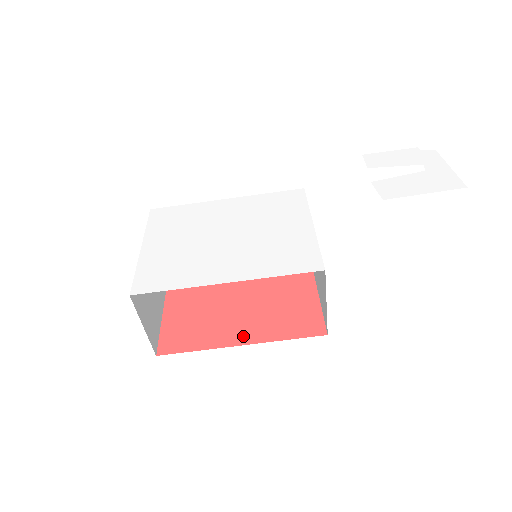
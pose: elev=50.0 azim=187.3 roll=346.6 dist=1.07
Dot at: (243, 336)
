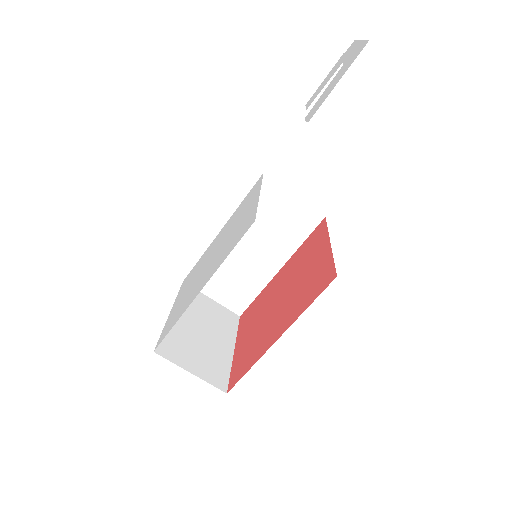
Dot at: (279, 331)
